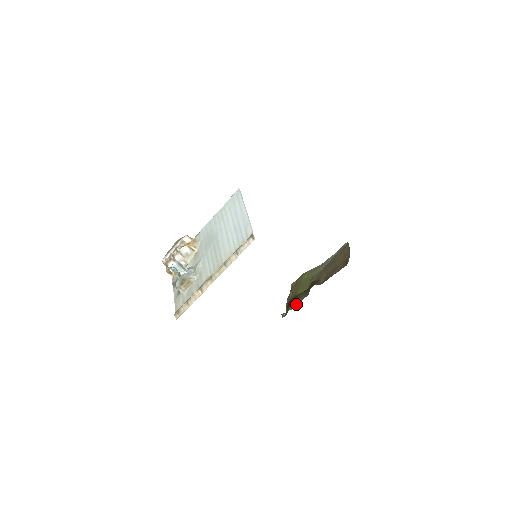
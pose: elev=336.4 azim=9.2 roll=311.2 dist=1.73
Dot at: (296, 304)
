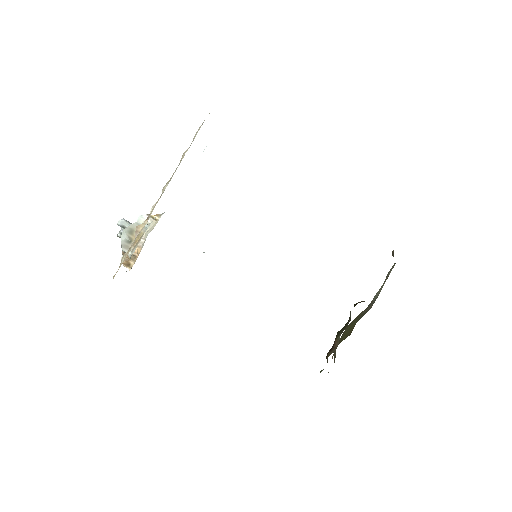
Dot at: (336, 344)
